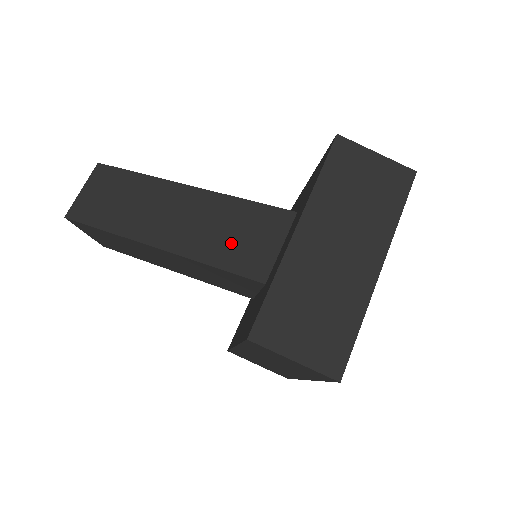
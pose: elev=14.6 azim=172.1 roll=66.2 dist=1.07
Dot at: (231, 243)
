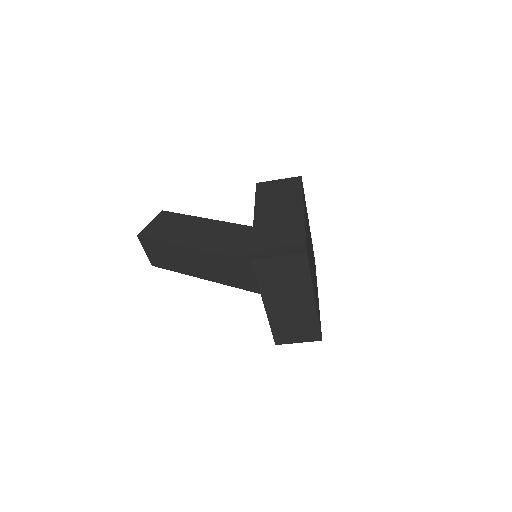
Dot at: (240, 278)
